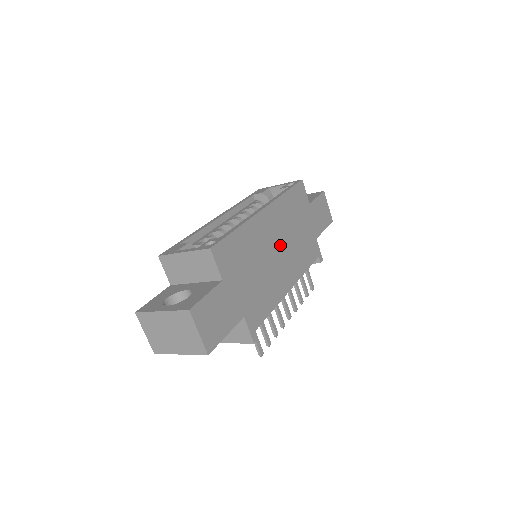
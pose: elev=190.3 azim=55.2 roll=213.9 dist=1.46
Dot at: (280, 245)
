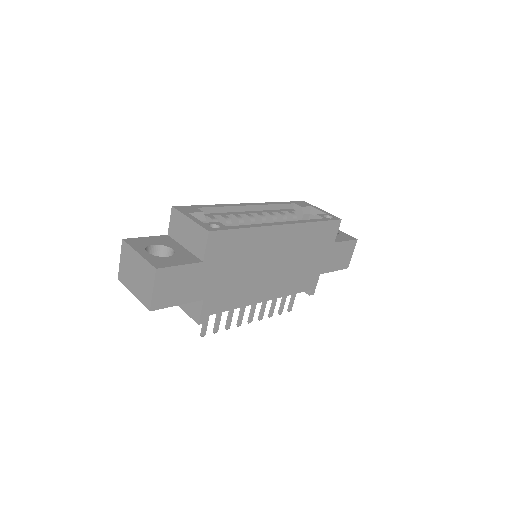
Dot at: (279, 262)
